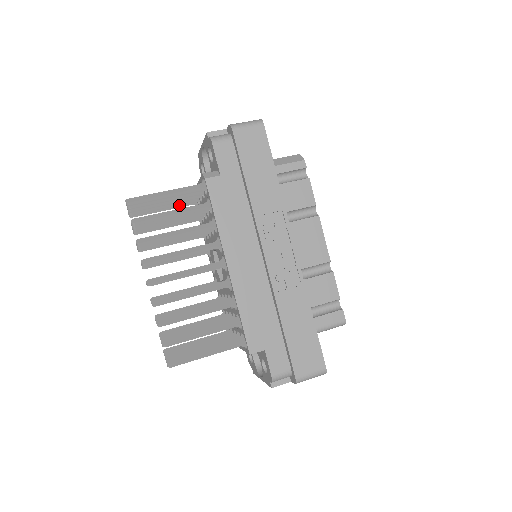
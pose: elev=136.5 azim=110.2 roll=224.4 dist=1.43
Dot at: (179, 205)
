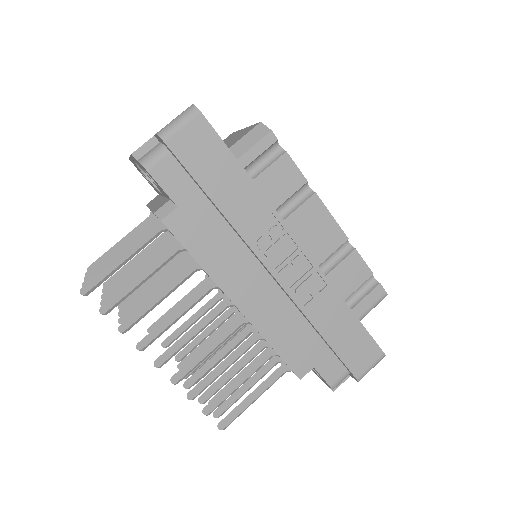
Dot at: occluded
